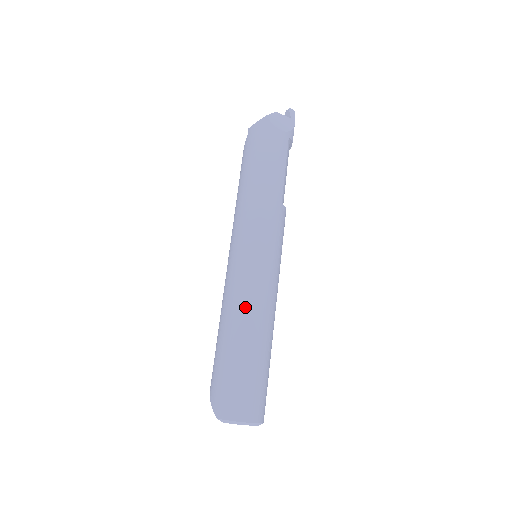
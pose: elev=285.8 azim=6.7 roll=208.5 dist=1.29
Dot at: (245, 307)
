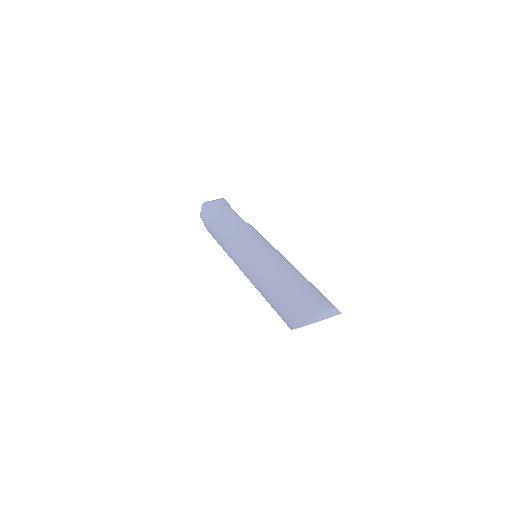
Dot at: (267, 268)
